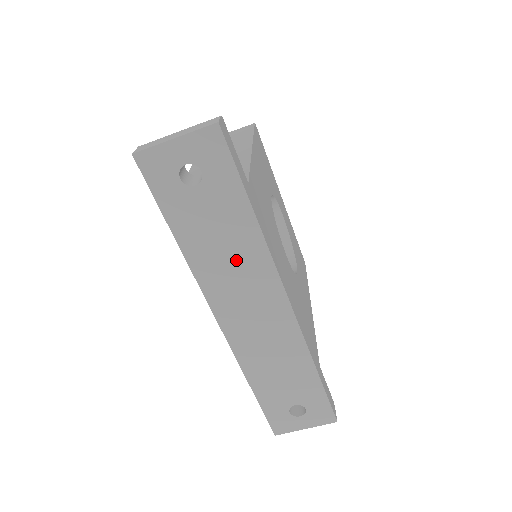
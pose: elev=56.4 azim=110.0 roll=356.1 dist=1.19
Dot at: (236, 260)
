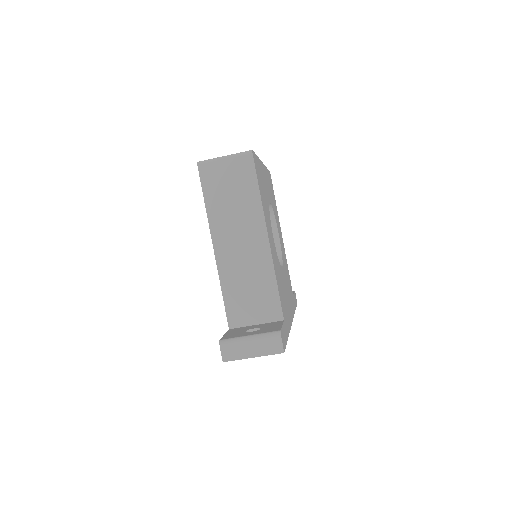
Dot at: occluded
